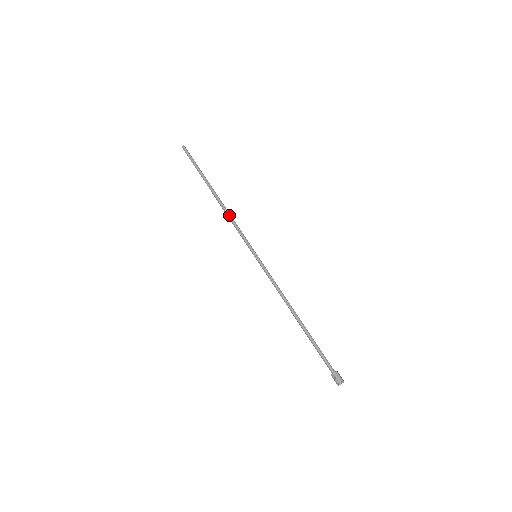
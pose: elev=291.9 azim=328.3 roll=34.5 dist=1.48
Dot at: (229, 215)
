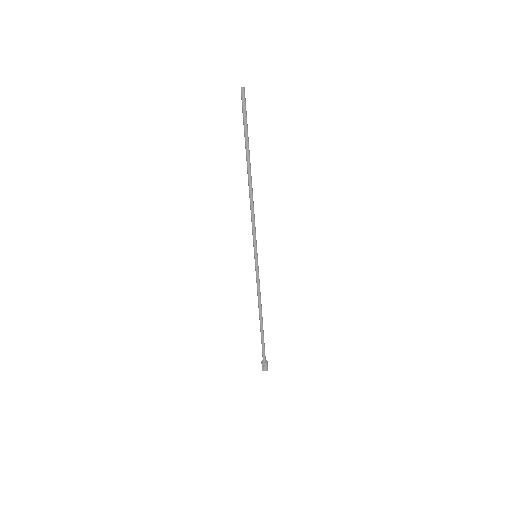
Dot at: (252, 206)
